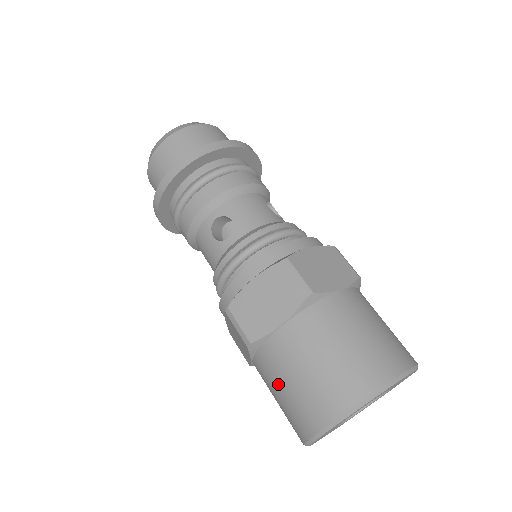
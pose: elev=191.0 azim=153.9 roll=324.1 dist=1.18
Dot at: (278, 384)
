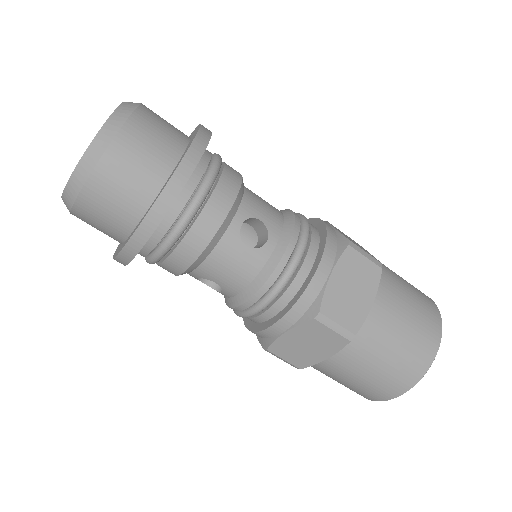
Dot at: (378, 359)
